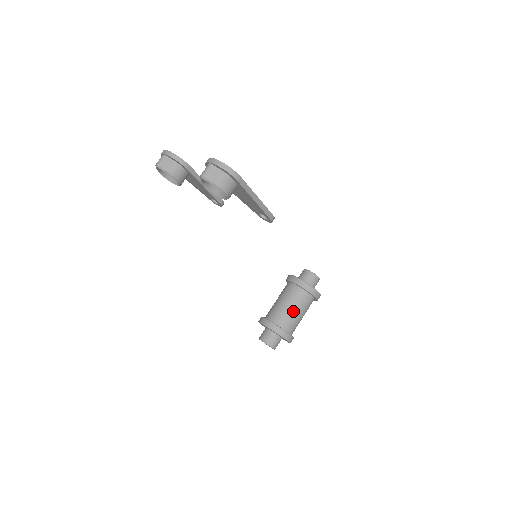
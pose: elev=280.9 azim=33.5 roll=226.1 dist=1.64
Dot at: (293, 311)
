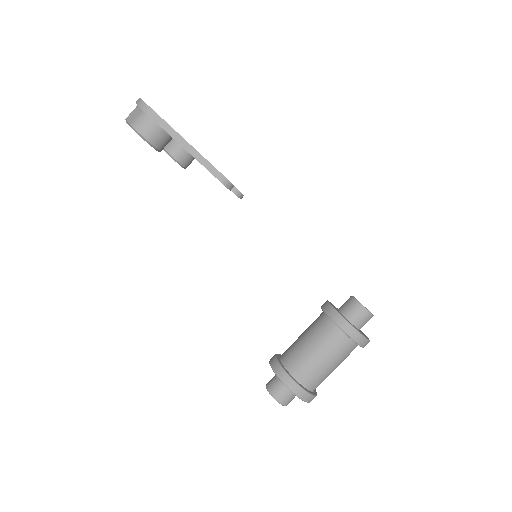
Dot at: (309, 349)
